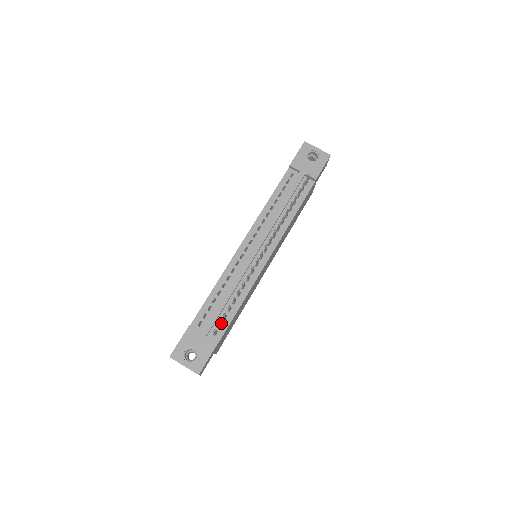
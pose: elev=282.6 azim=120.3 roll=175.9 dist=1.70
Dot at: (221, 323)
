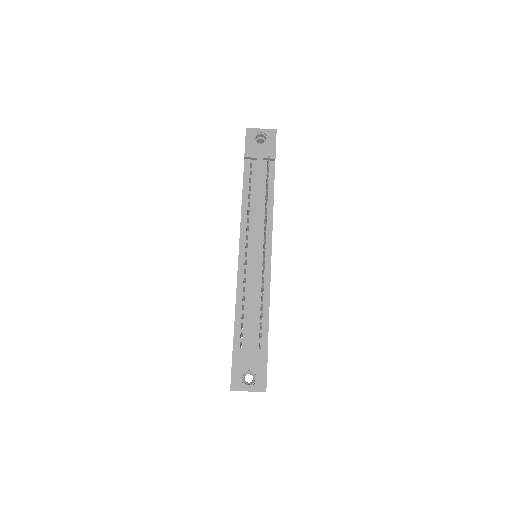
Dot at: (259, 334)
